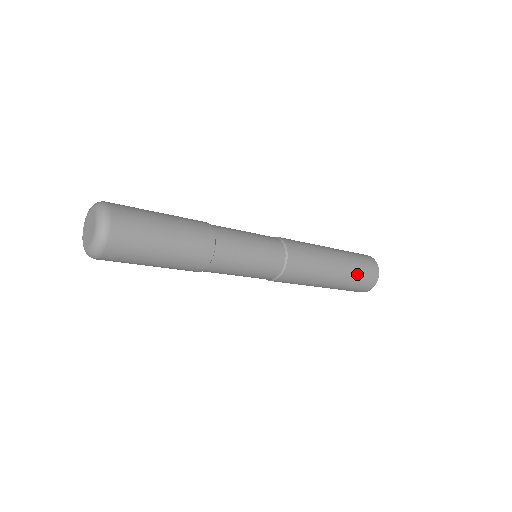
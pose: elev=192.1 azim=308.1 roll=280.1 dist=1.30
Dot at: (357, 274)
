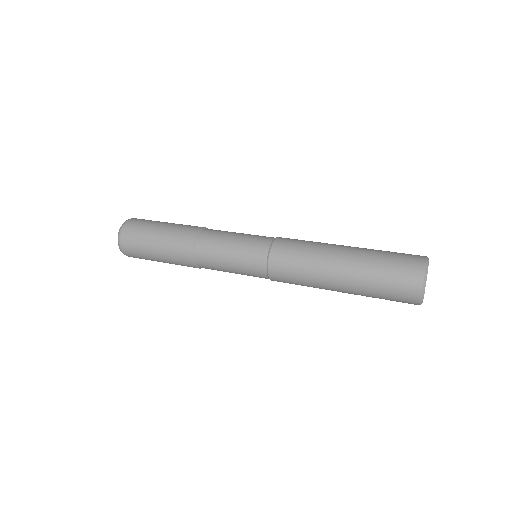
Dot at: occluded
